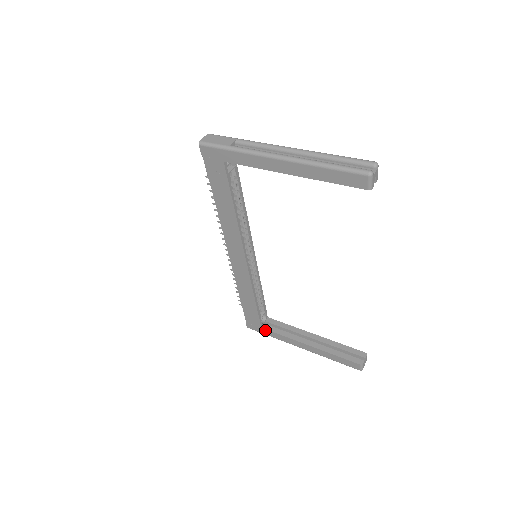
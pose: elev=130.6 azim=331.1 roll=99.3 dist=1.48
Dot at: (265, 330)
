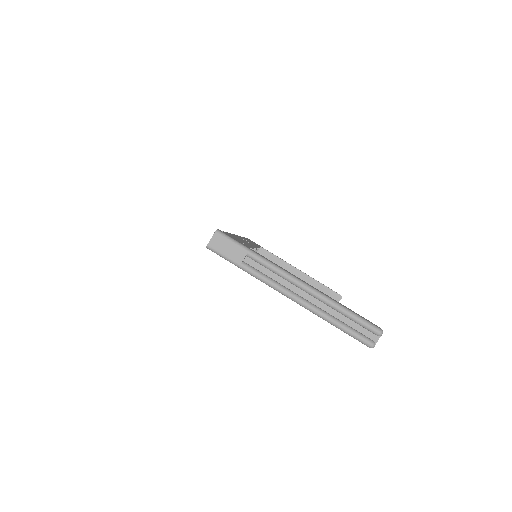
Dot at: occluded
